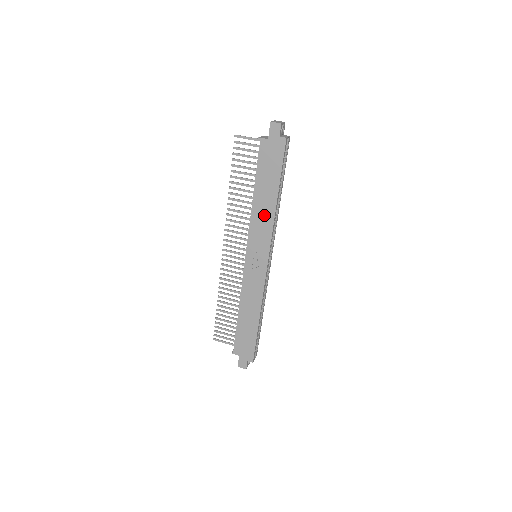
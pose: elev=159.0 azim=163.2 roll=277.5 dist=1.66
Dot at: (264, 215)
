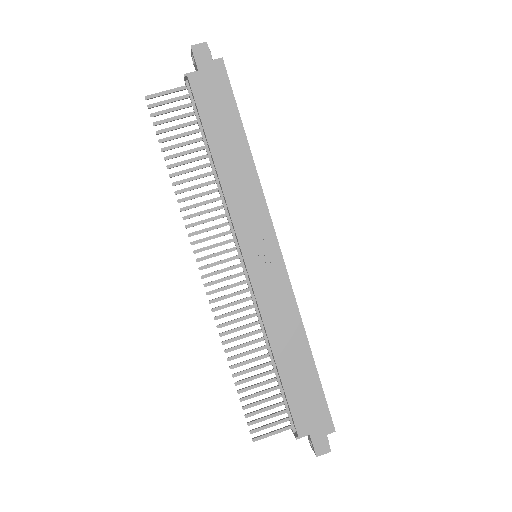
Dot at: (242, 181)
